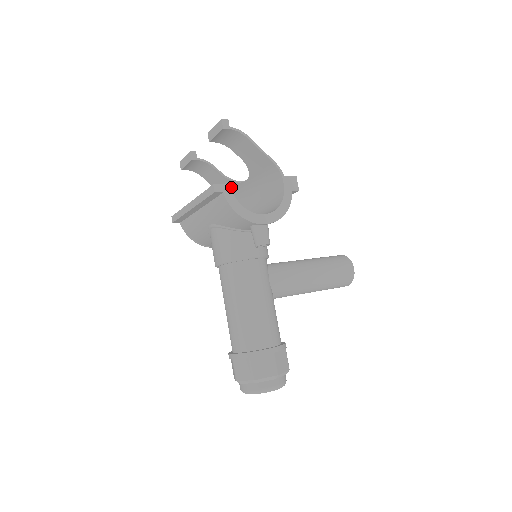
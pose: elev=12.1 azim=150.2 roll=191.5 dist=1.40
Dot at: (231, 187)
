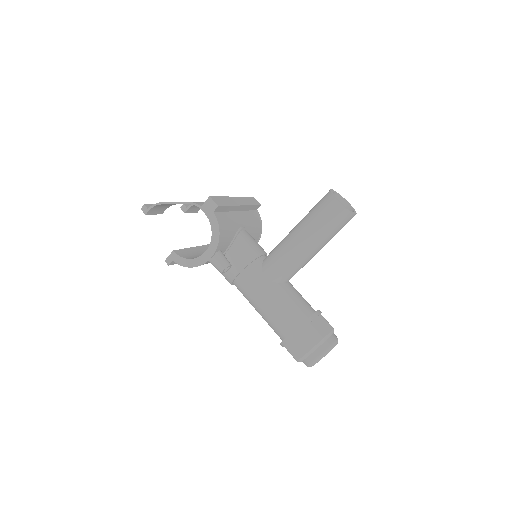
Dot at: occluded
